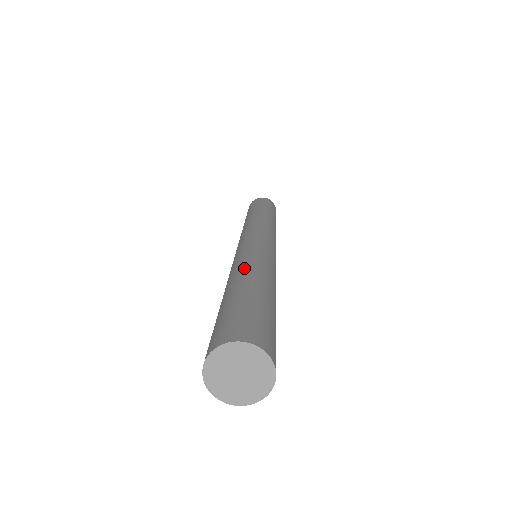
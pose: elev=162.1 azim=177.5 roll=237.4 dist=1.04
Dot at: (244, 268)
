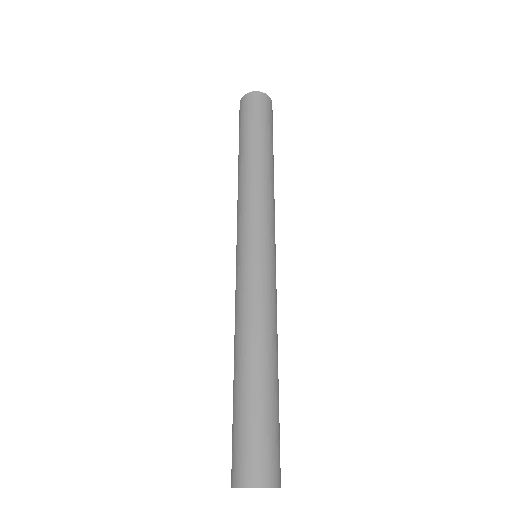
Dot at: (241, 340)
